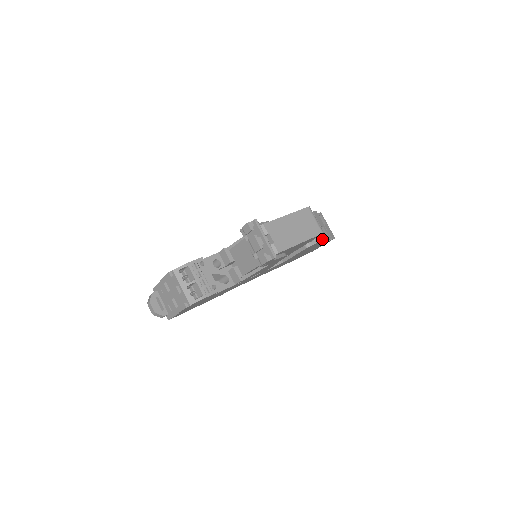
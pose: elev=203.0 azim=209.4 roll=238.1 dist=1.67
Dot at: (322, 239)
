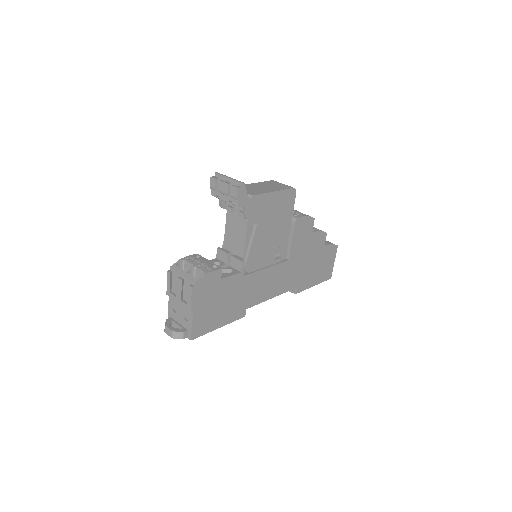
Dot at: (308, 215)
